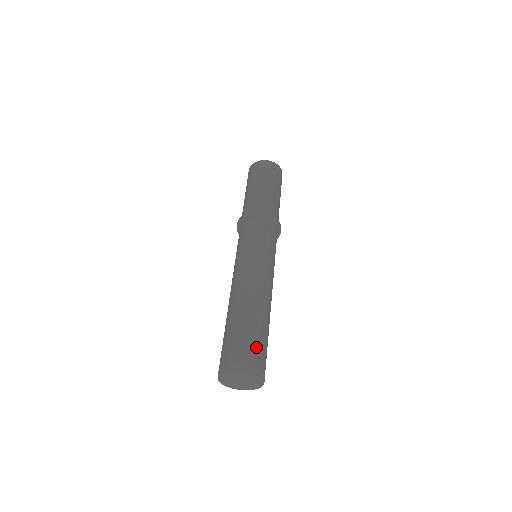
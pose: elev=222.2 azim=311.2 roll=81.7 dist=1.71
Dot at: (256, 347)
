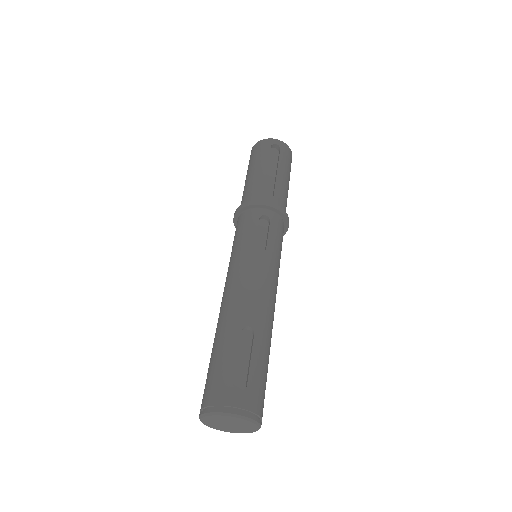
Dot at: (242, 374)
